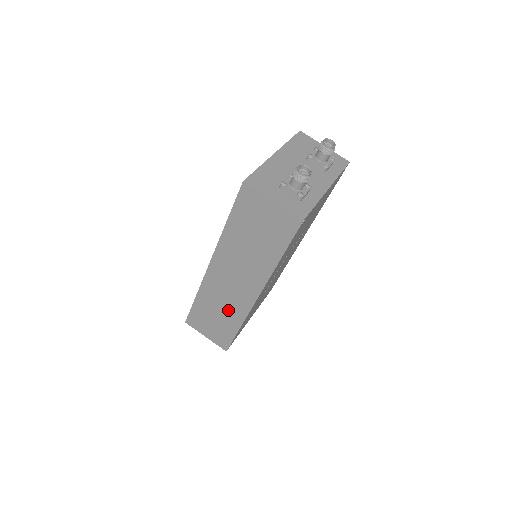
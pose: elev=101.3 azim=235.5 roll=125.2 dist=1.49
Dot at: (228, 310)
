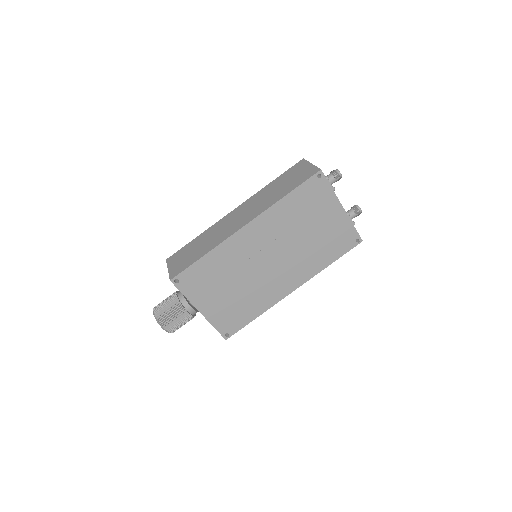
Dot at: (212, 241)
